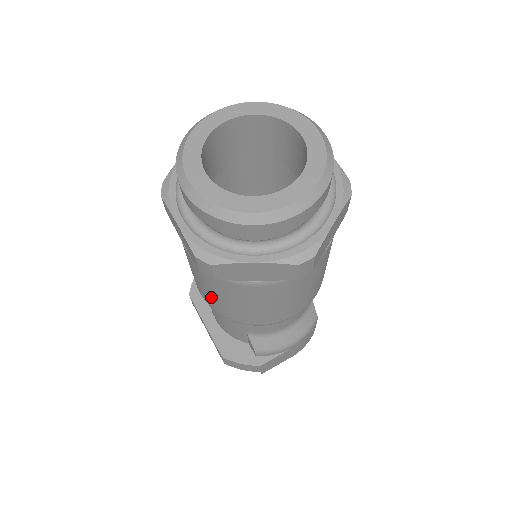
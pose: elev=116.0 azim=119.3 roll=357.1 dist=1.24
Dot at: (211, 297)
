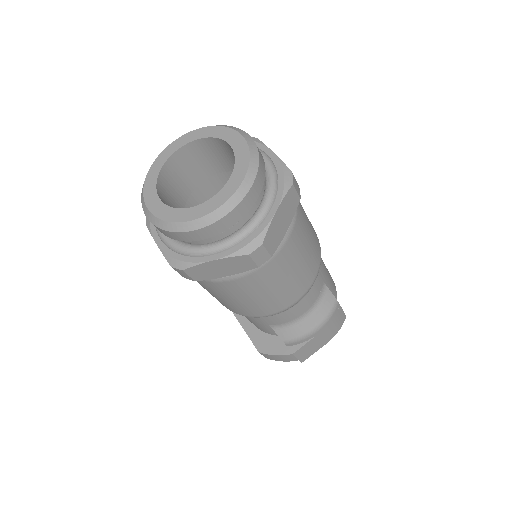
Dot at: (217, 299)
